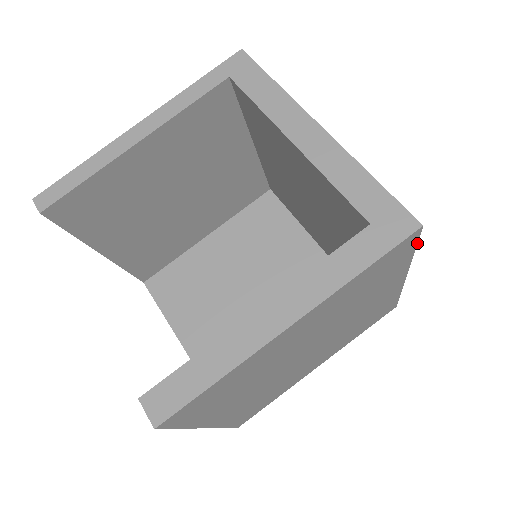
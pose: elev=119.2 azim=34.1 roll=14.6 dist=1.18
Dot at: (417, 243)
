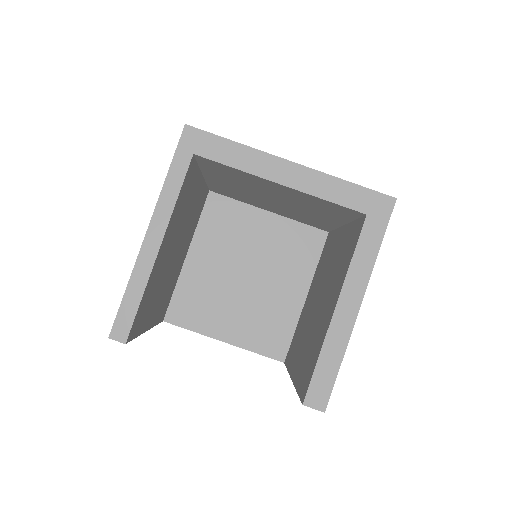
Dot at: occluded
